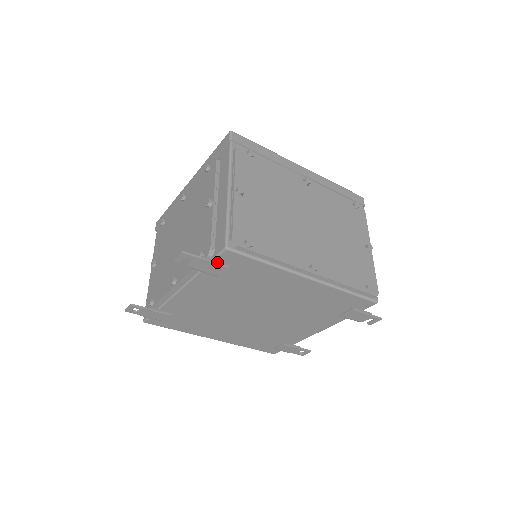
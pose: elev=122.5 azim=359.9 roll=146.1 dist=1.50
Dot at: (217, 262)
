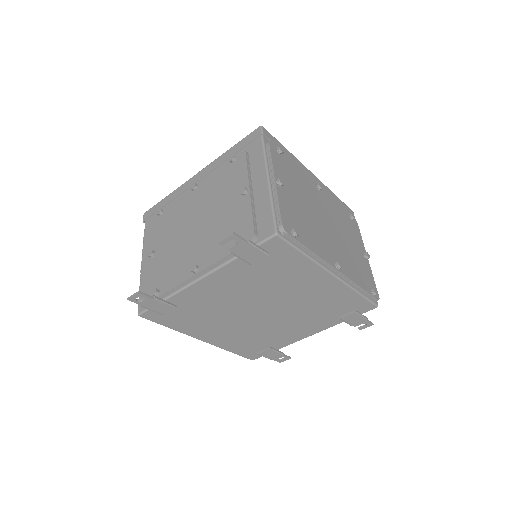
Dot at: (261, 248)
